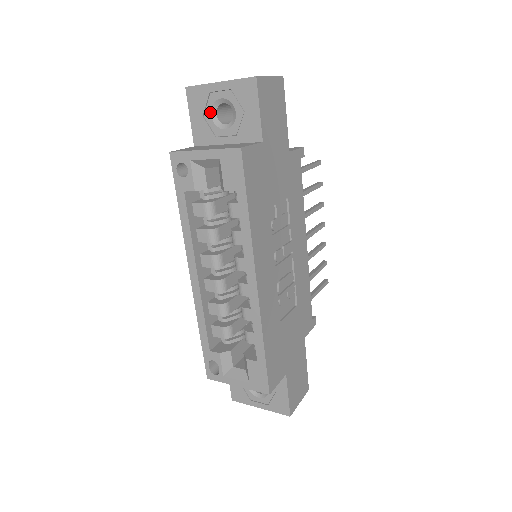
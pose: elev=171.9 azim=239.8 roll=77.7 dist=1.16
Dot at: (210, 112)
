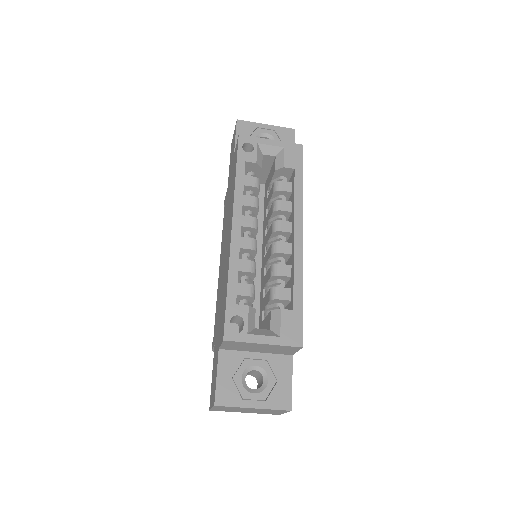
Dot at: occluded
